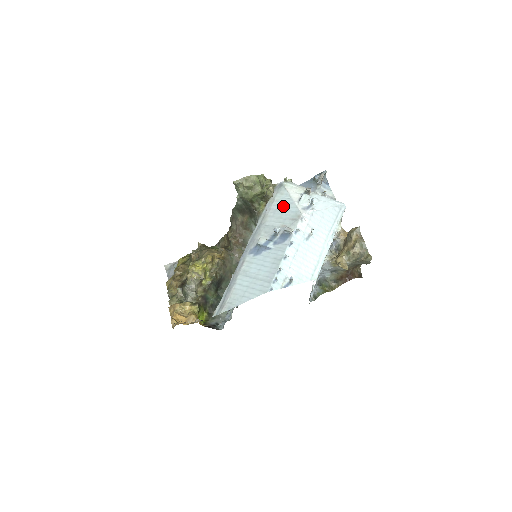
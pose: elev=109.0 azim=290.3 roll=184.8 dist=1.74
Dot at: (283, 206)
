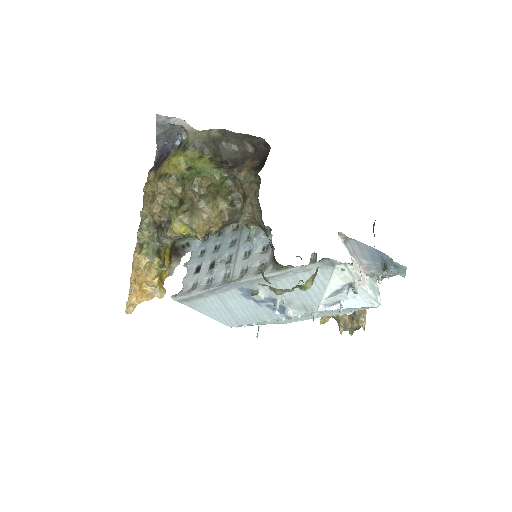
Dot at: occluded
